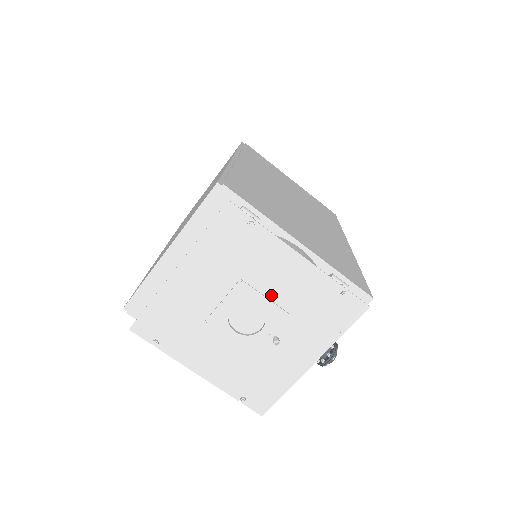
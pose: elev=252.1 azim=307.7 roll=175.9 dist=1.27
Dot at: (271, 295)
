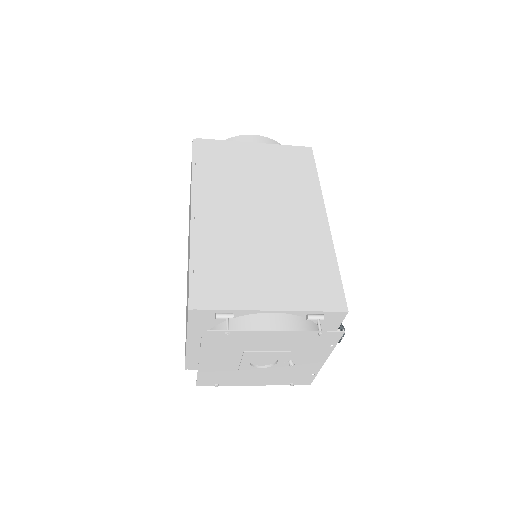
Dot at: (270, 350)
